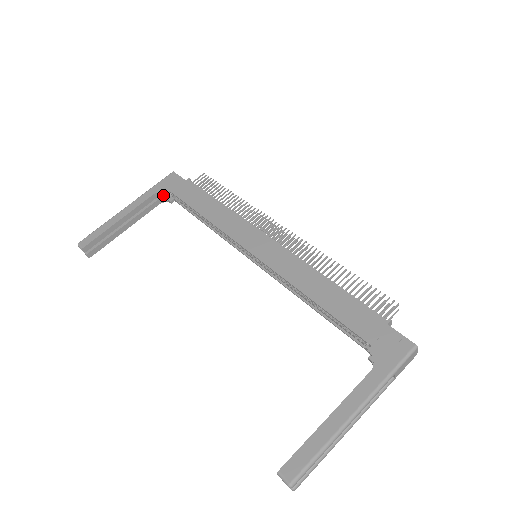
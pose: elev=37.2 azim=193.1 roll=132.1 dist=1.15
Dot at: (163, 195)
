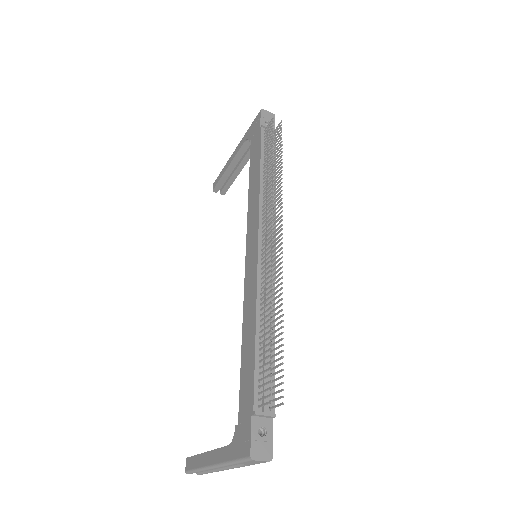
Dot at: occluded
